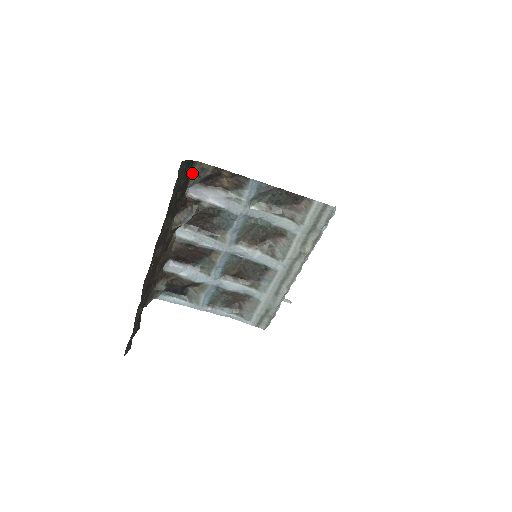
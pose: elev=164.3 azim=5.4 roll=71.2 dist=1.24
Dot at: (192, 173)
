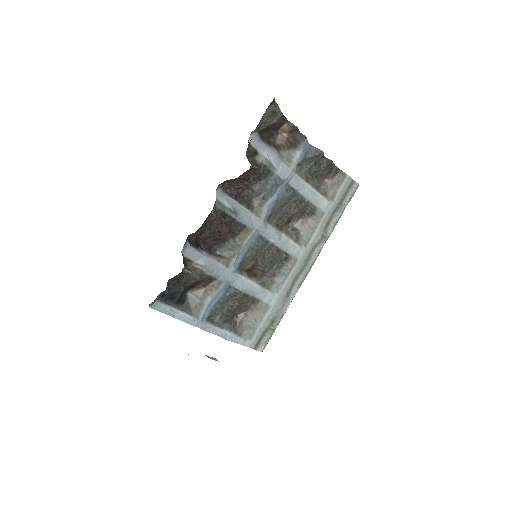
Dot at: (263, 114)
